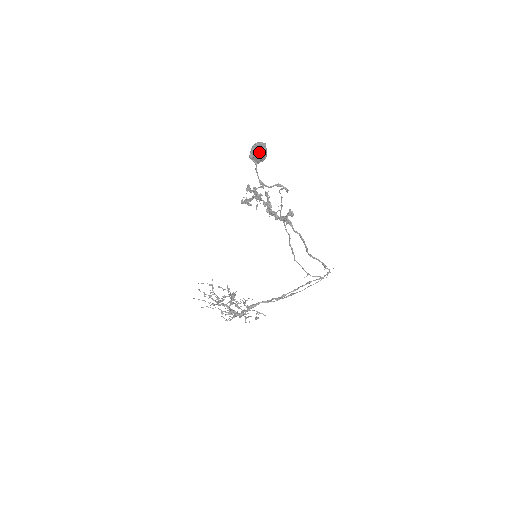
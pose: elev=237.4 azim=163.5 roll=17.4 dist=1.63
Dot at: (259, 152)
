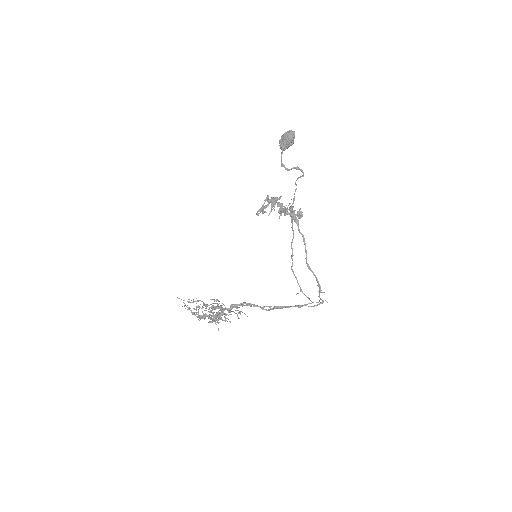
Dot at: (289, 133)
